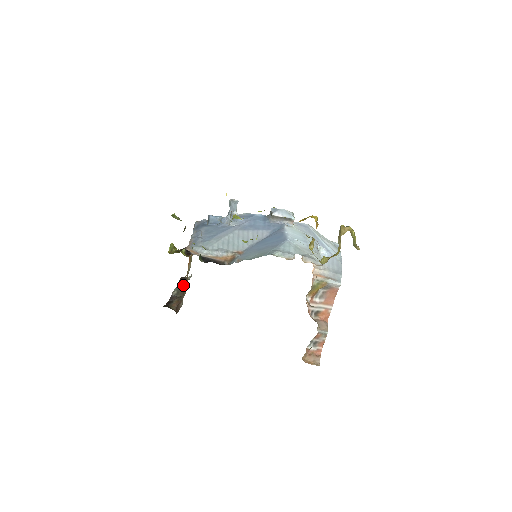
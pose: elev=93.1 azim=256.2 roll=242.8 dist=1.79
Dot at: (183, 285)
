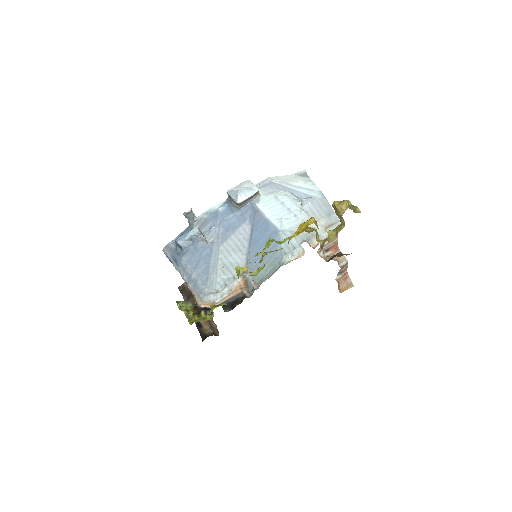
Dot at: (191, 298)
